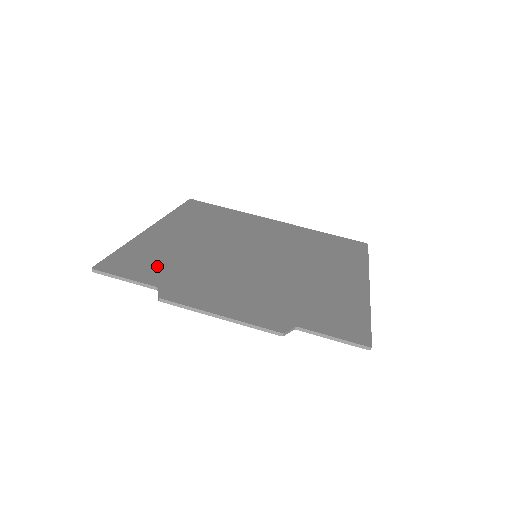
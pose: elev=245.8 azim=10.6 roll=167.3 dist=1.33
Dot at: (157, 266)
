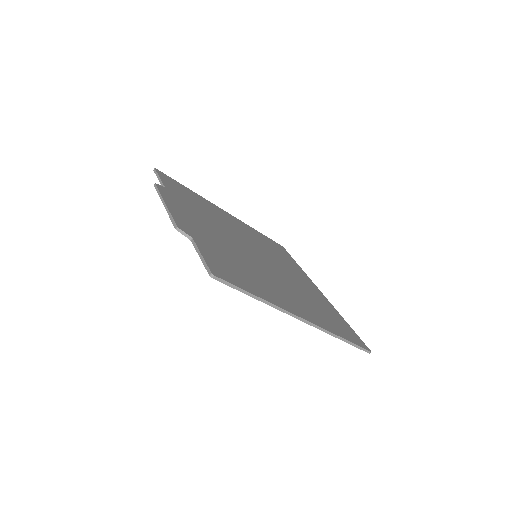
Dot at: (186, 195)
